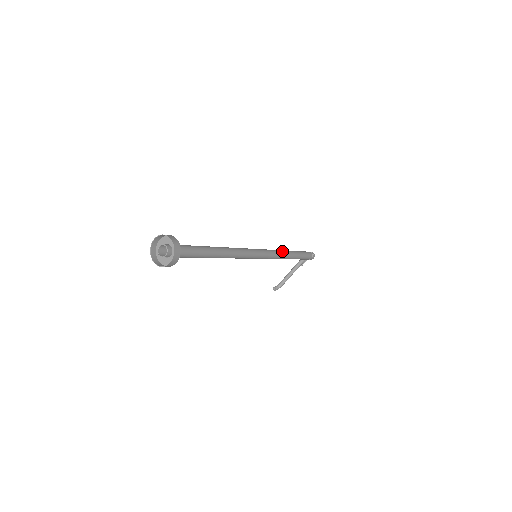
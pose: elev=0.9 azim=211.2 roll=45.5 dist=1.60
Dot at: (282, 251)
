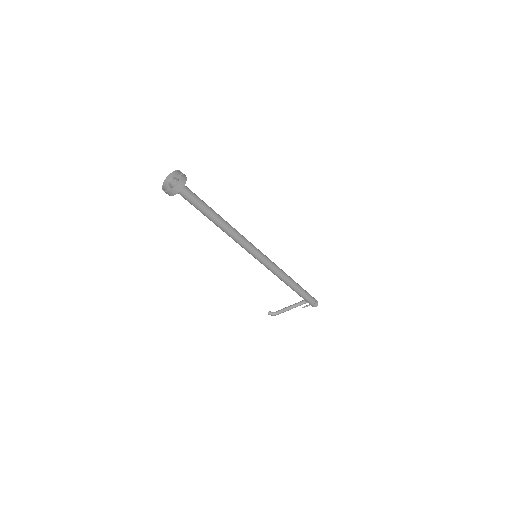
Dot at: (284, 272)
